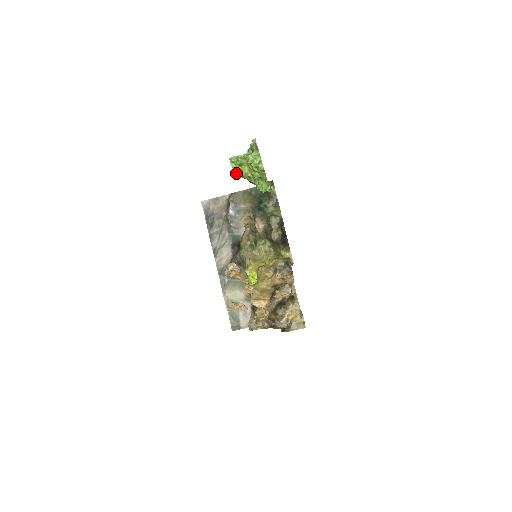
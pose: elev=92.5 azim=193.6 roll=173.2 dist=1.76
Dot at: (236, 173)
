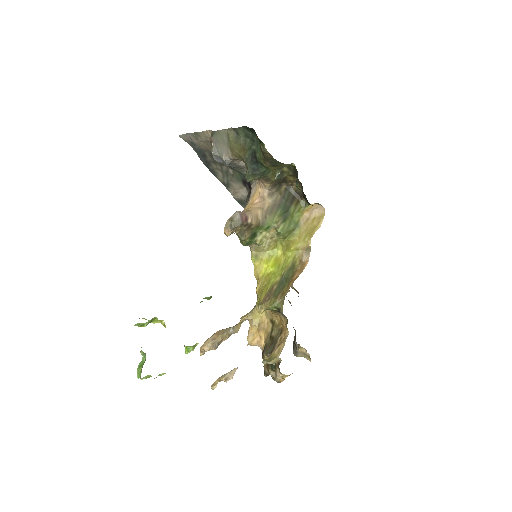
Dot at: occluded
